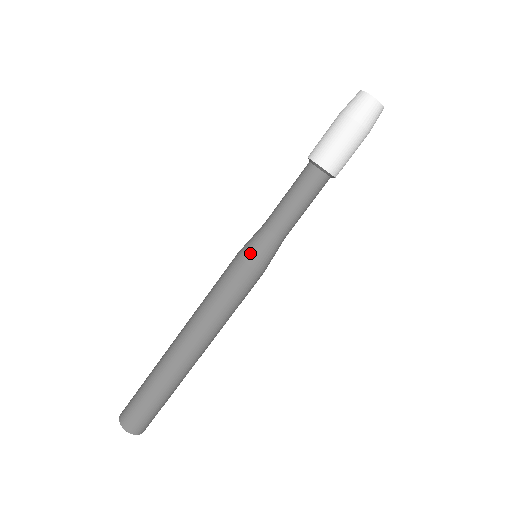
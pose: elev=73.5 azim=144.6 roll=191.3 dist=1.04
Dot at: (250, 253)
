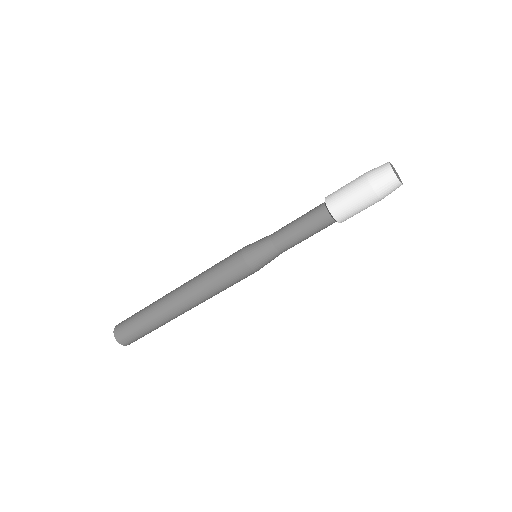
Dot at: (258, 264)
